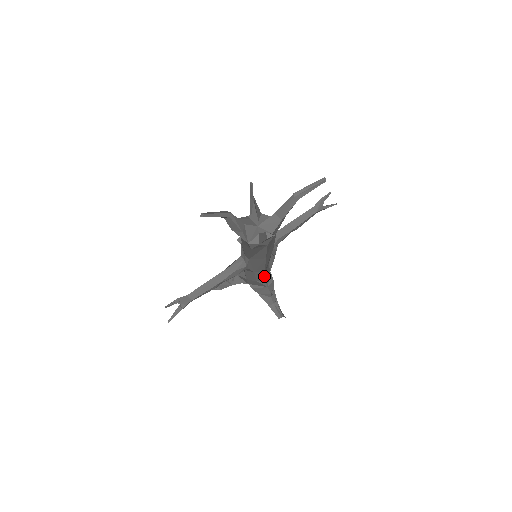
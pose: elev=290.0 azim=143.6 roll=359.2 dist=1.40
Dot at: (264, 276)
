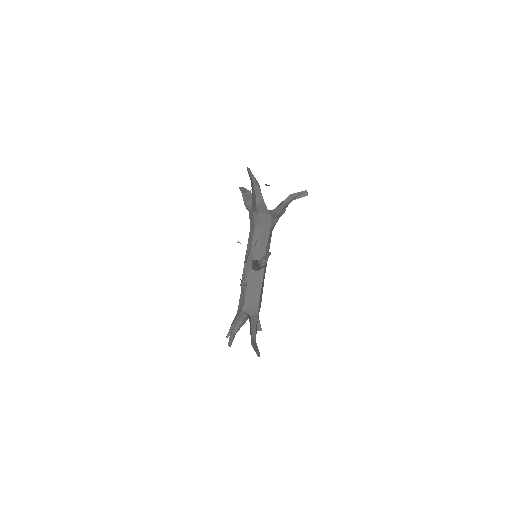
Dot at: occluded
